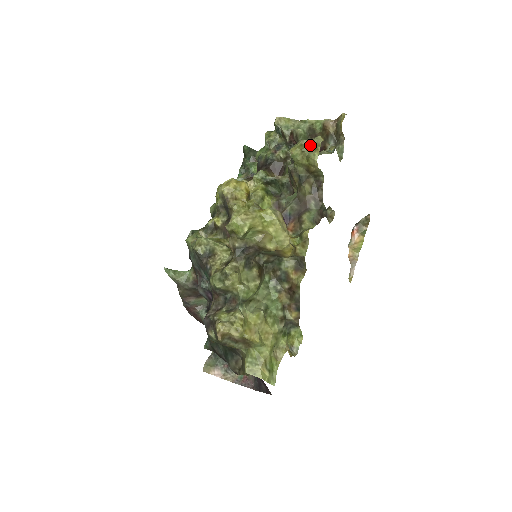
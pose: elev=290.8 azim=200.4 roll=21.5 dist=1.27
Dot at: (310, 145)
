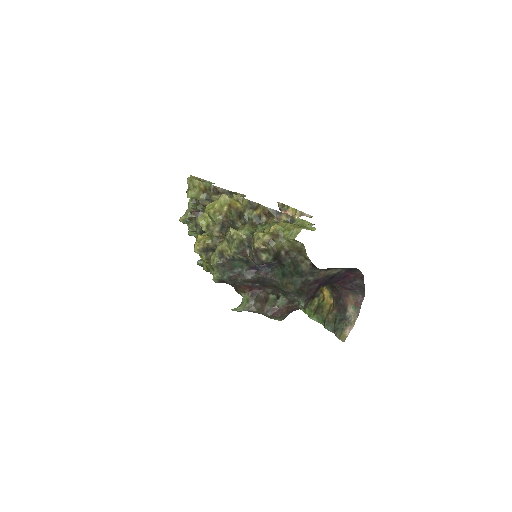
Dot at: (189, 185)
